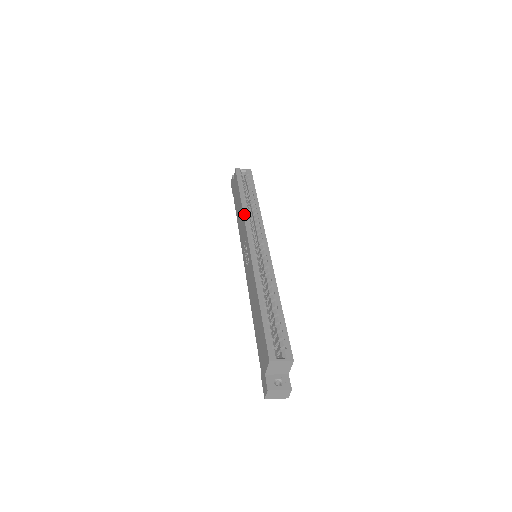
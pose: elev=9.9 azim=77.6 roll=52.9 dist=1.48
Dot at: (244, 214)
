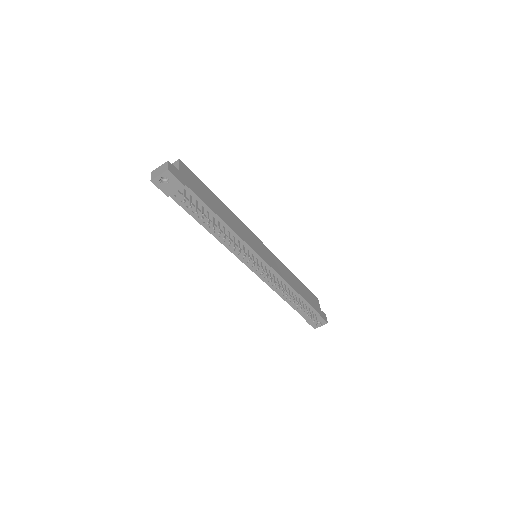
Dot at: occluded
